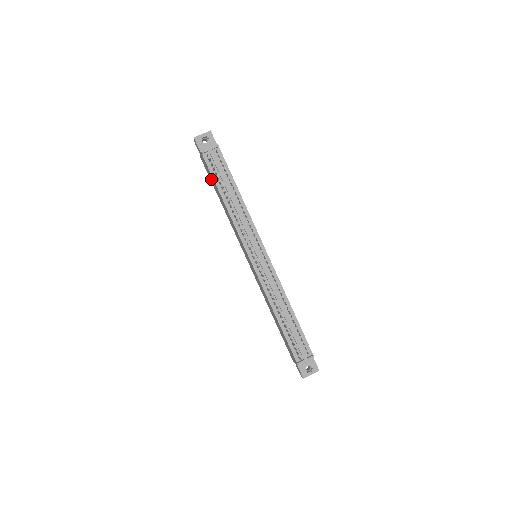
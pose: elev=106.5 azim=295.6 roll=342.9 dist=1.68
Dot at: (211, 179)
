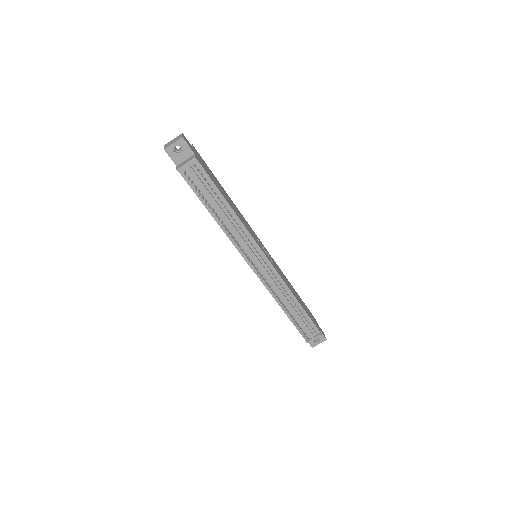
Dot at: occluded
